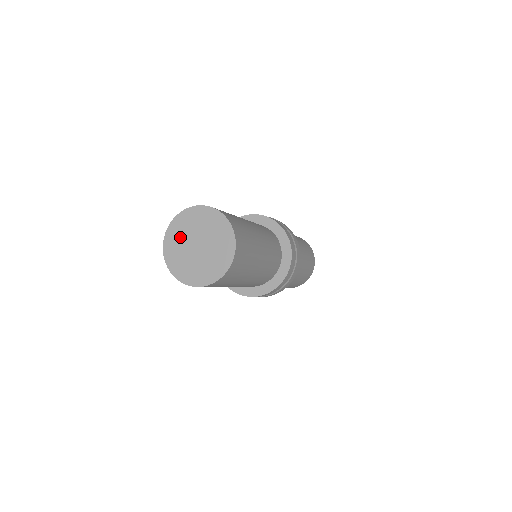
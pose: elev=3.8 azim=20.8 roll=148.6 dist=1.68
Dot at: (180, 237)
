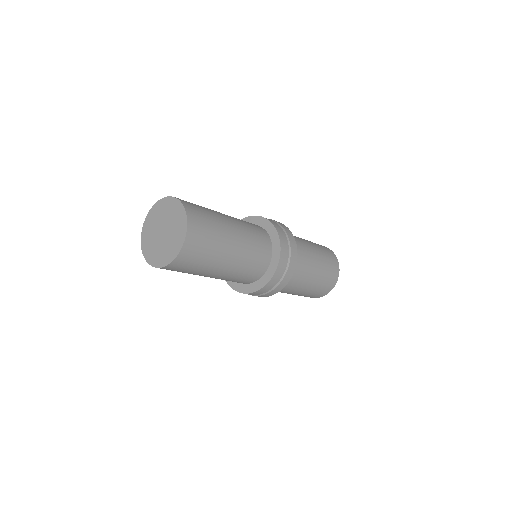
Dot at: (157, 217)
